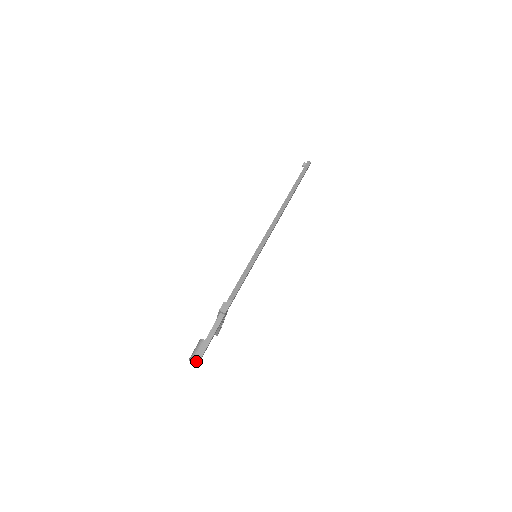
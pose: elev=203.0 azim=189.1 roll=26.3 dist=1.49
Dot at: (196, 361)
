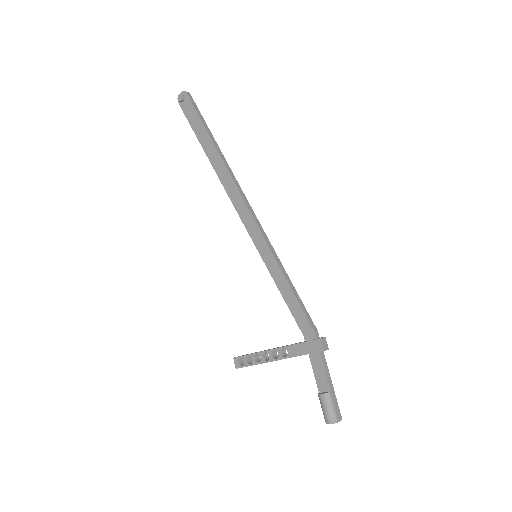
Dot at: (340, 419)
